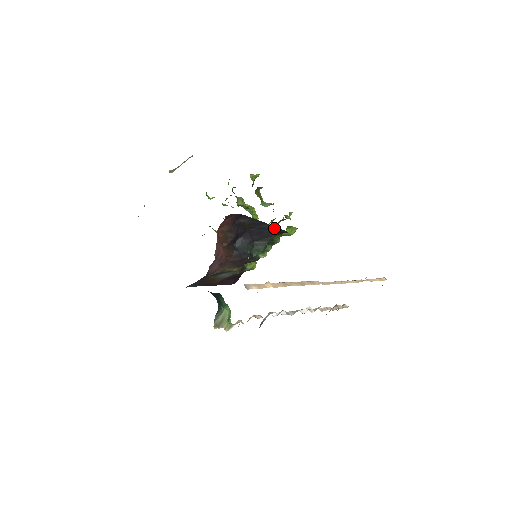
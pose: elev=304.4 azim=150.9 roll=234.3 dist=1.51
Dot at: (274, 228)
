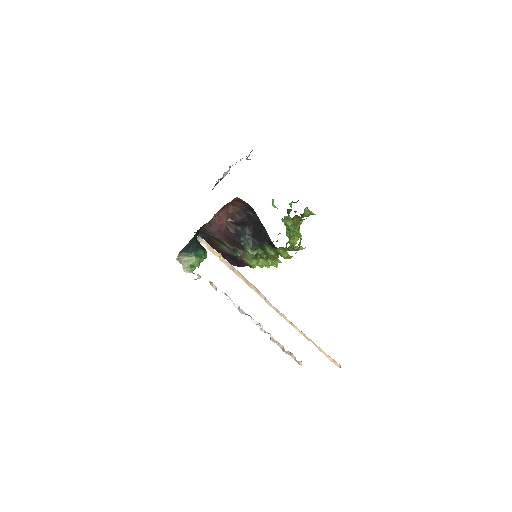
Dot at: (268, 237)
